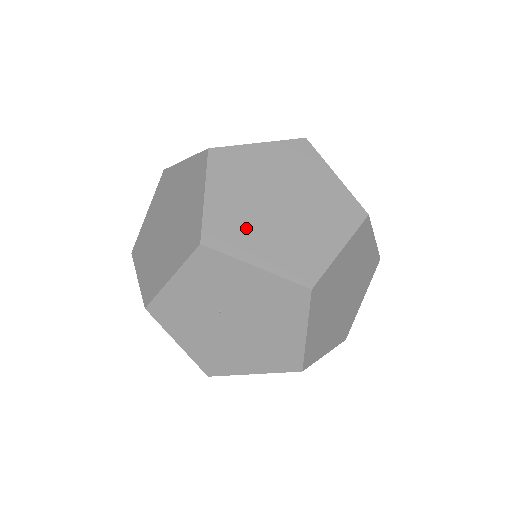
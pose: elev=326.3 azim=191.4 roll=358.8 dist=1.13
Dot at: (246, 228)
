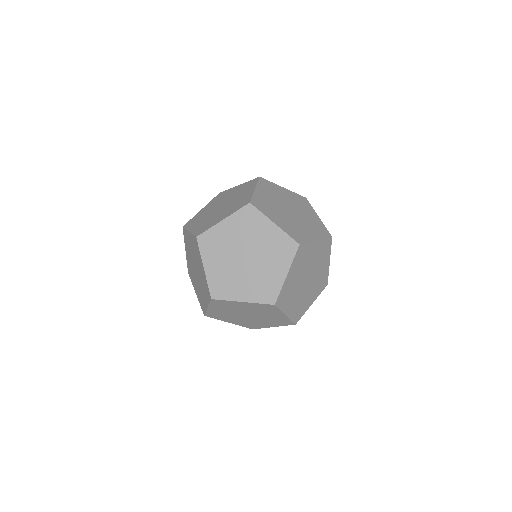
Dot at: (231, 281)
